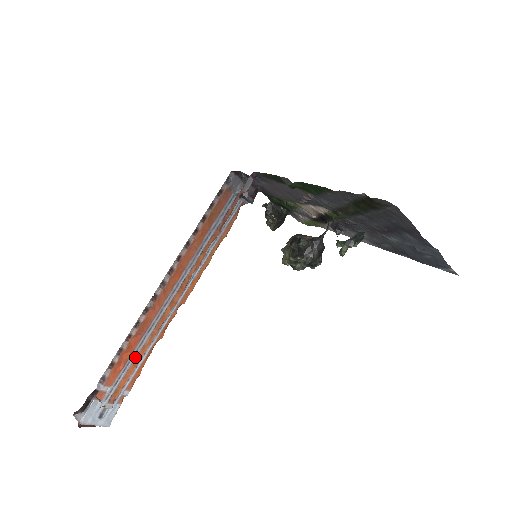
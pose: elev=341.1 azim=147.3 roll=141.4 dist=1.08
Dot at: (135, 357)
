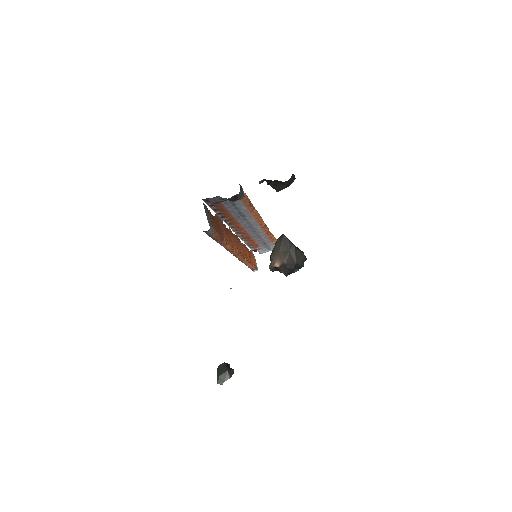
Dot at: (260, 240)
